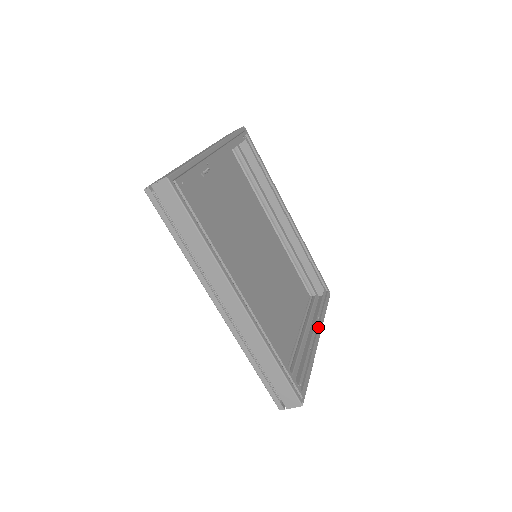
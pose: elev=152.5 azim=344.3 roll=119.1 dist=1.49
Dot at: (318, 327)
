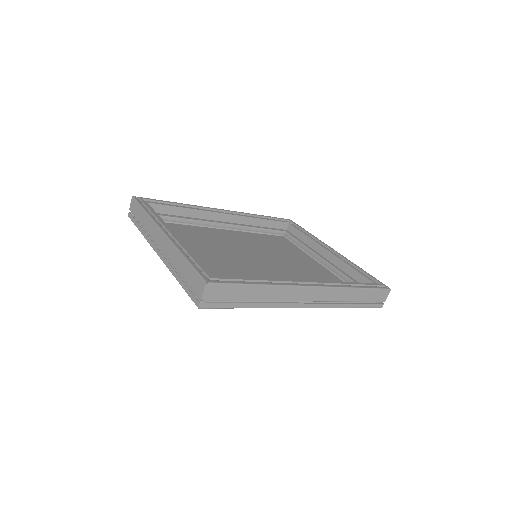
Dot at: (324, 245)
